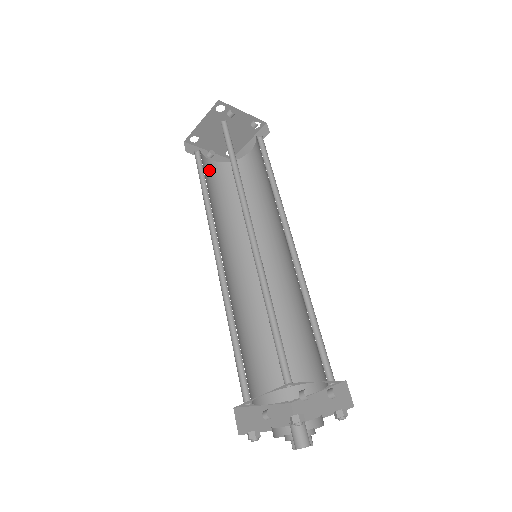
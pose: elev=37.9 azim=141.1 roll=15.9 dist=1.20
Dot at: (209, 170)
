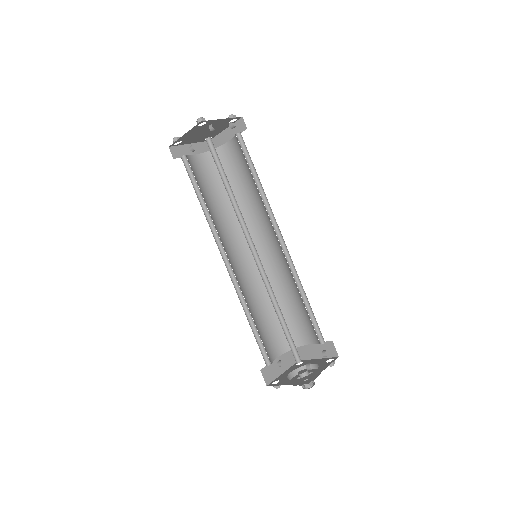
Dot at: (196, 169)
